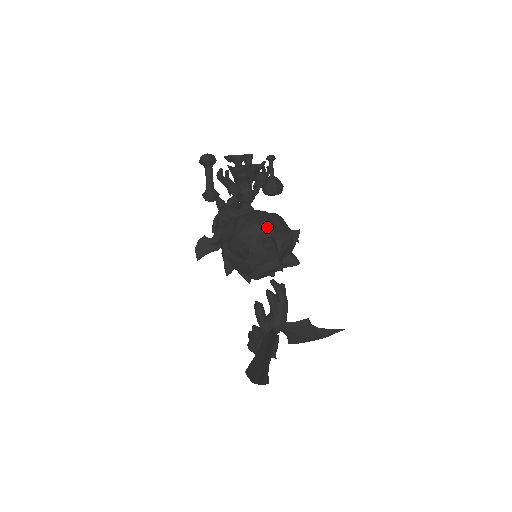
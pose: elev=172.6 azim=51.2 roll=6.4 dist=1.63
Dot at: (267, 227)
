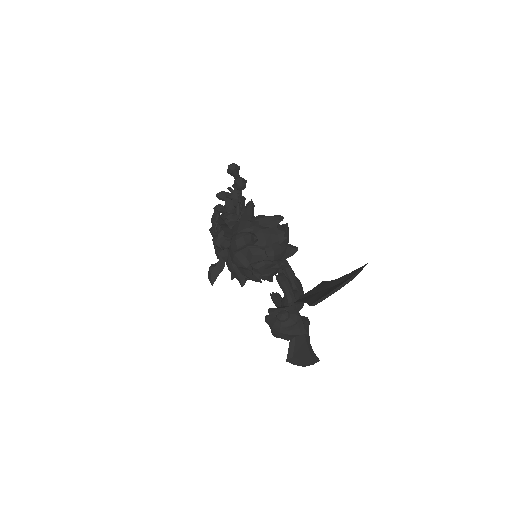
Dot at: occluded
